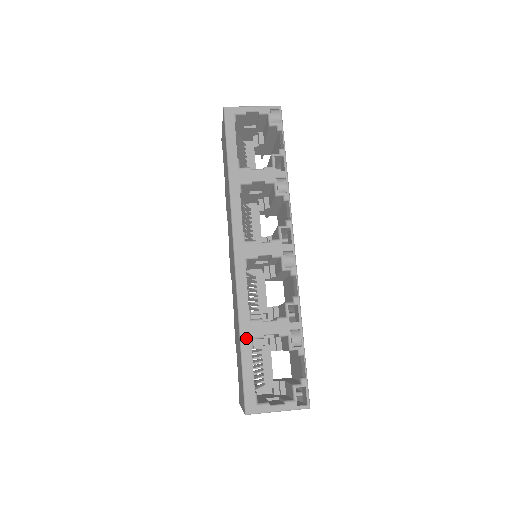
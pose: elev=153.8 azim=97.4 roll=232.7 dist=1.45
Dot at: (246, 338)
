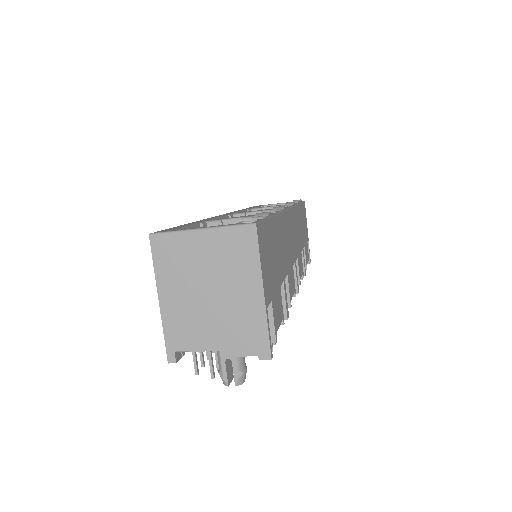
Dot at: occluded
